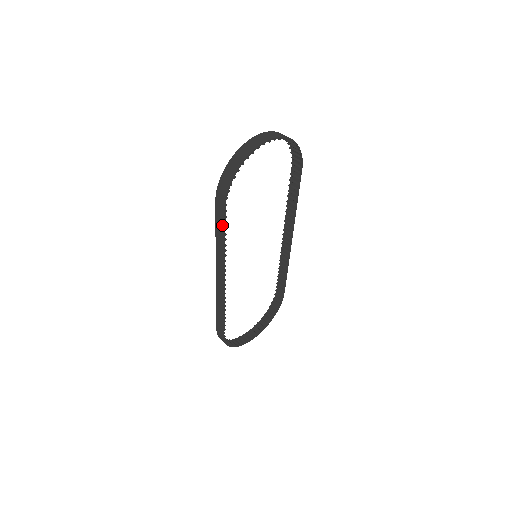
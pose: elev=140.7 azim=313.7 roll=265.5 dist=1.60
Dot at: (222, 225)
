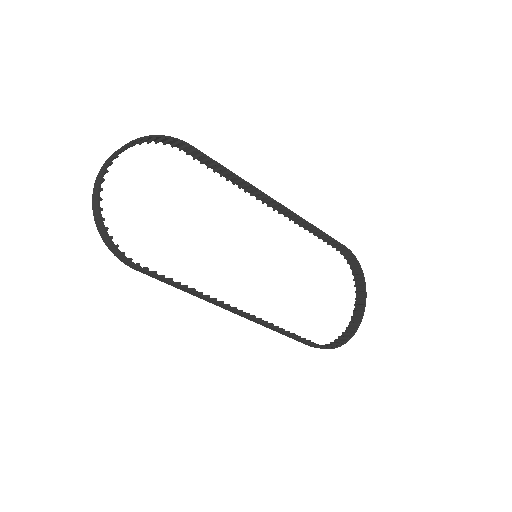
Dot at: (164, 280)
